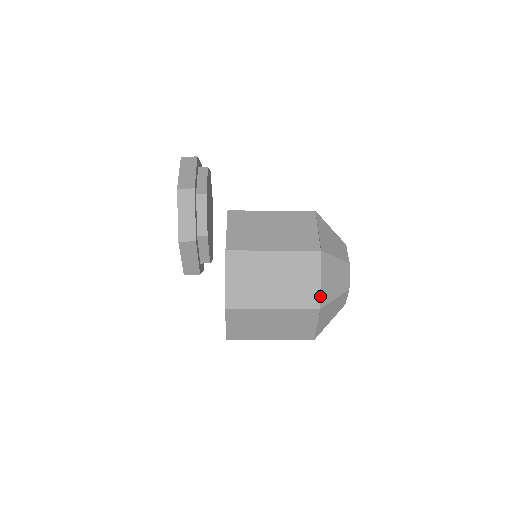
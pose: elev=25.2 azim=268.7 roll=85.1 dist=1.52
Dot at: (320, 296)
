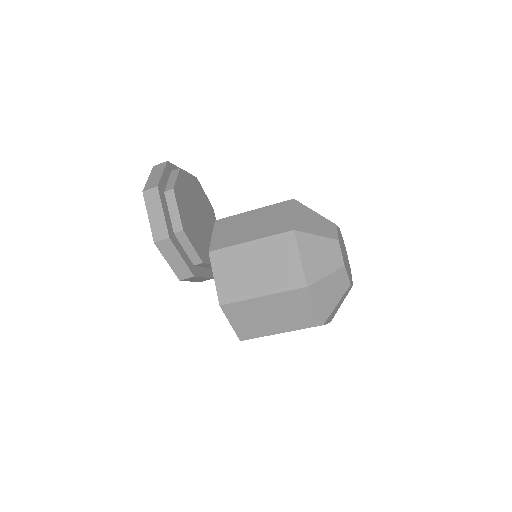
Dot at: (319, 317)
